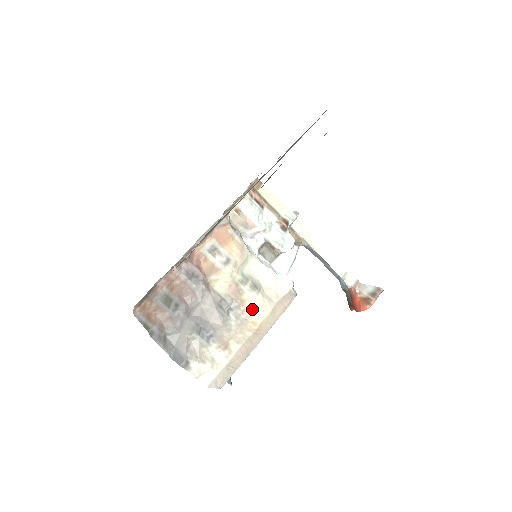
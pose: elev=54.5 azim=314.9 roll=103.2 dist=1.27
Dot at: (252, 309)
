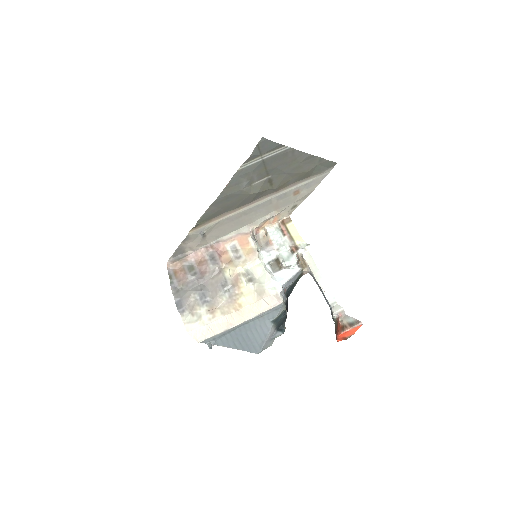
Dot at: (243, 295)
